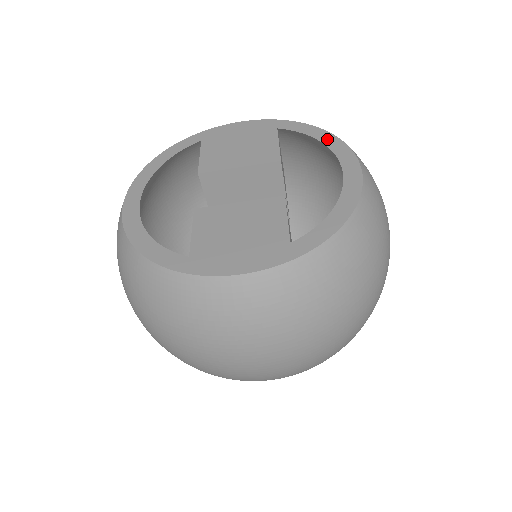
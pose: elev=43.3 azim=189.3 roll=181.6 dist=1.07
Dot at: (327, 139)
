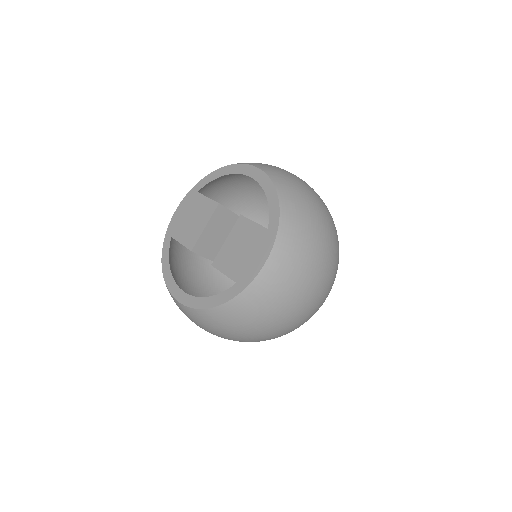
Dot at: (225, 171)
